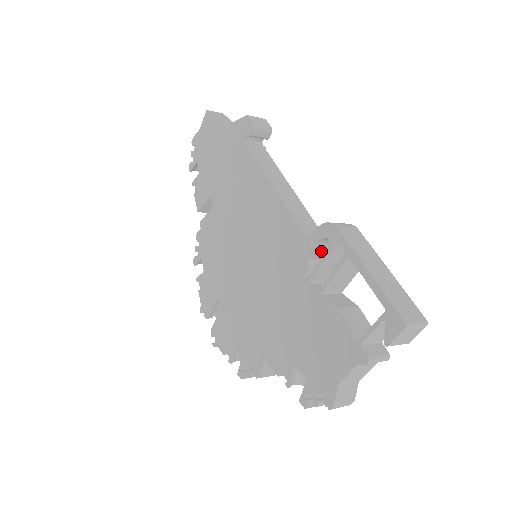
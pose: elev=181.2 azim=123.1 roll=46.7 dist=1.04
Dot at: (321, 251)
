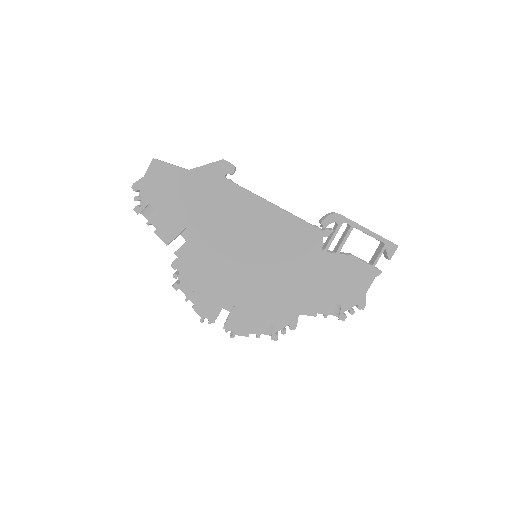
Dot at: (332, 231)
